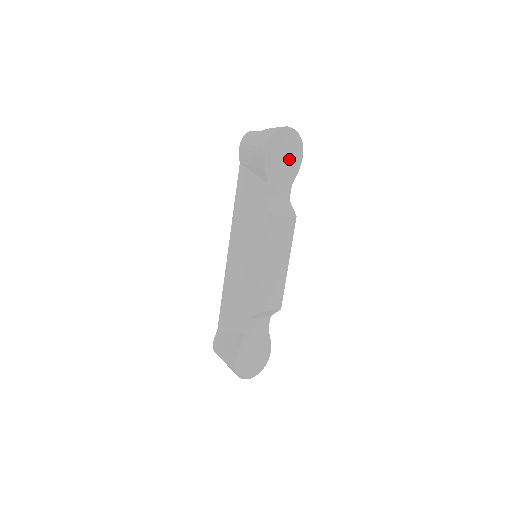
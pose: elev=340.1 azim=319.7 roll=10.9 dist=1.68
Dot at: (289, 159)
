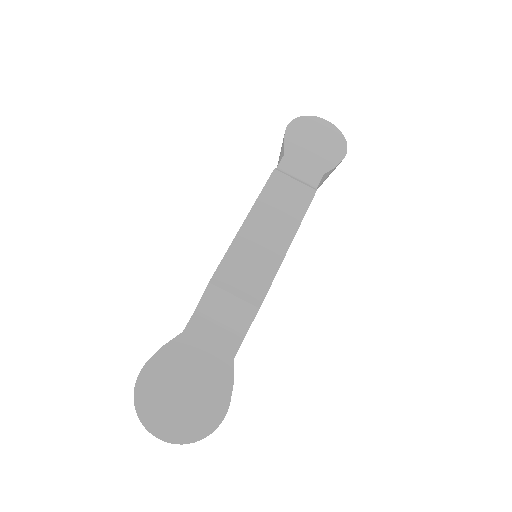
Dot at: (323, 148)
